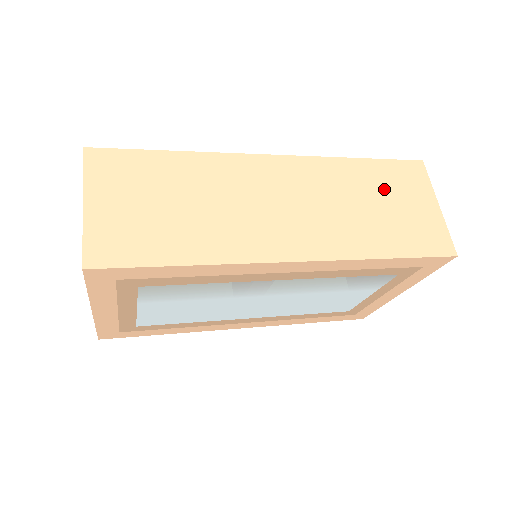
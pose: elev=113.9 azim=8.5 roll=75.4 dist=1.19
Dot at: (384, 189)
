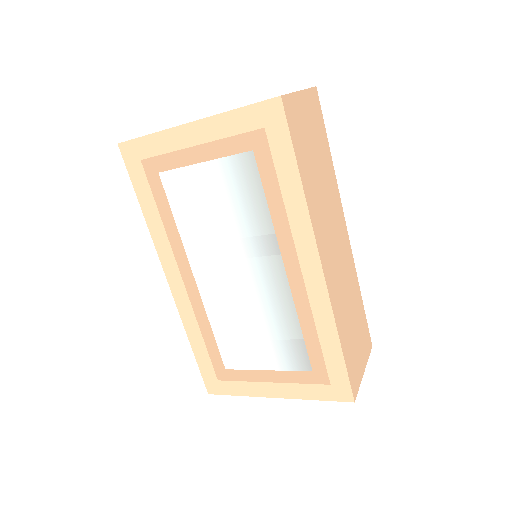
Dot at: (358, 323)
